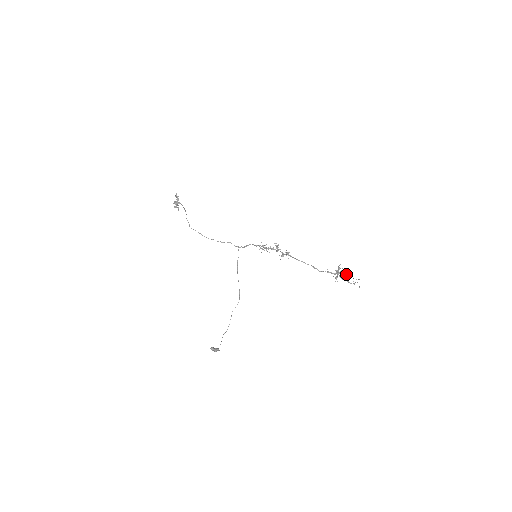
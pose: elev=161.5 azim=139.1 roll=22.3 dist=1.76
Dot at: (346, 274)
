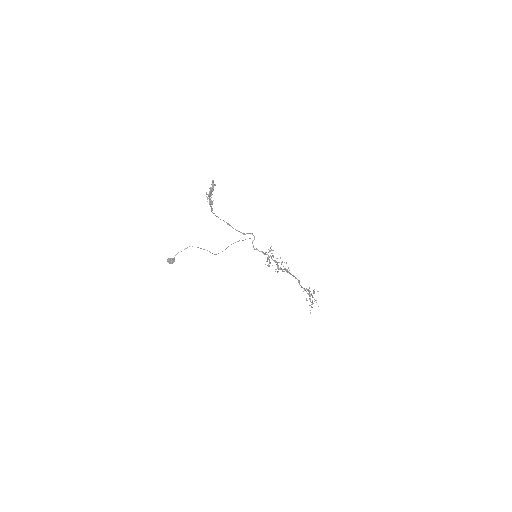
Dot at: (315, 300)
